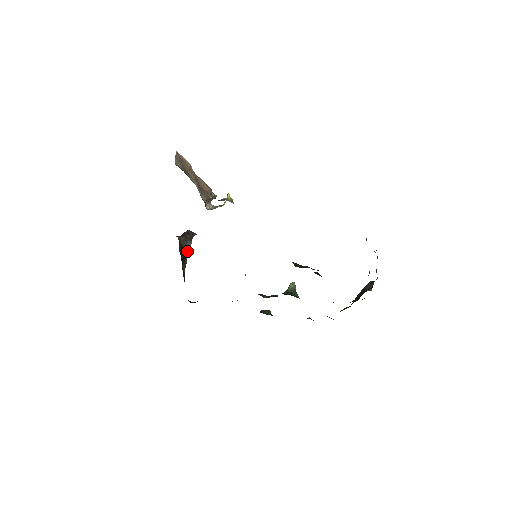
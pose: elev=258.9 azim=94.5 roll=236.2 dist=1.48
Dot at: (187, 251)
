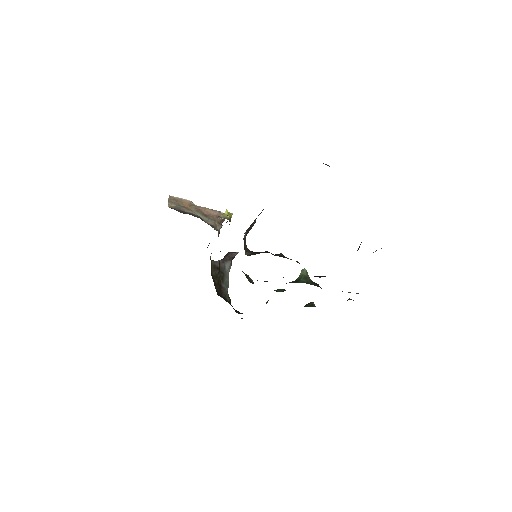
Dot at: (228, 270)
